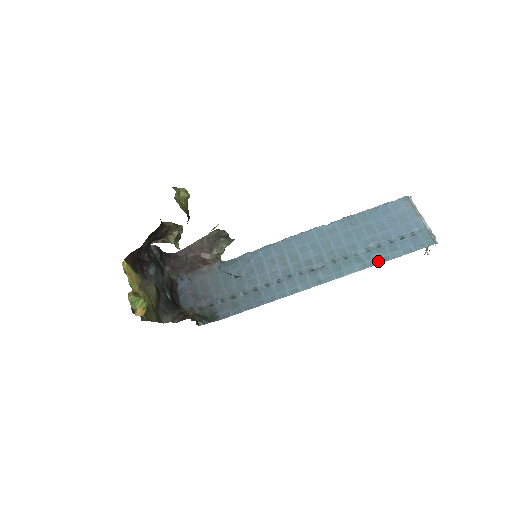
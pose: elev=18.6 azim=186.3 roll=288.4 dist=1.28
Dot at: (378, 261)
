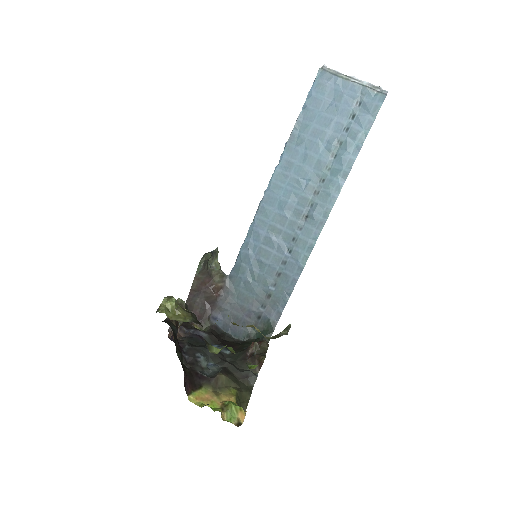
Dot at: (352, 158)
